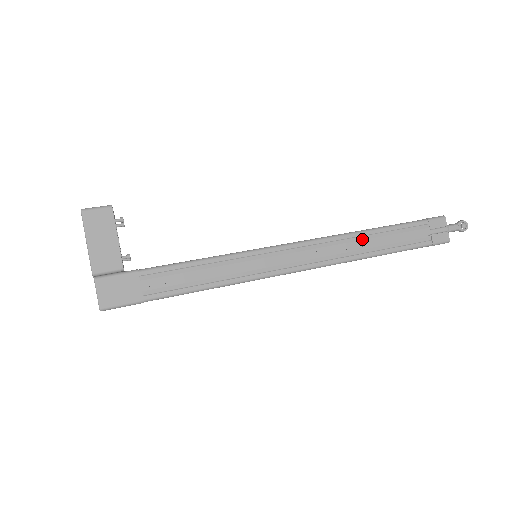
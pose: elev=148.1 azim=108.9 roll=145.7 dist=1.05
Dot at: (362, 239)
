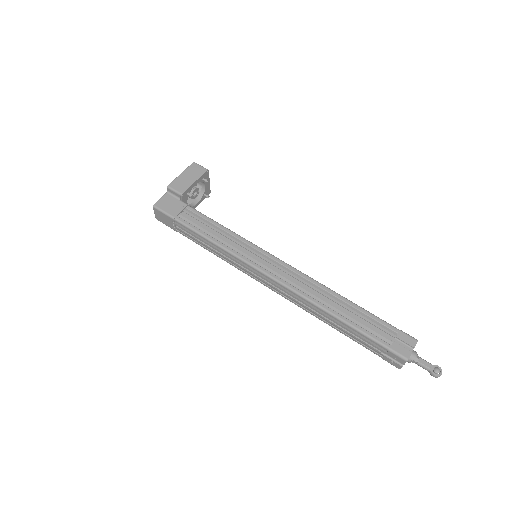
Dot at: (333, 297)
